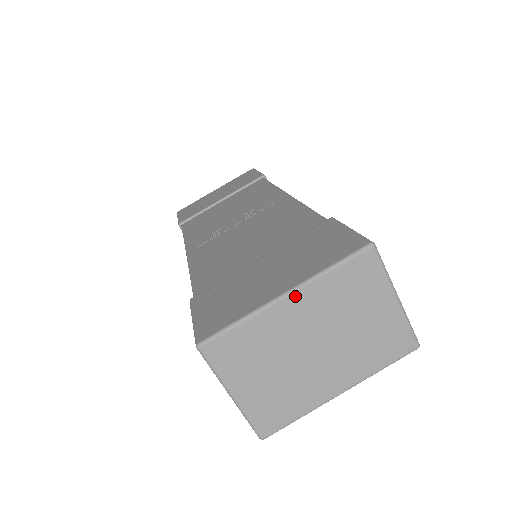
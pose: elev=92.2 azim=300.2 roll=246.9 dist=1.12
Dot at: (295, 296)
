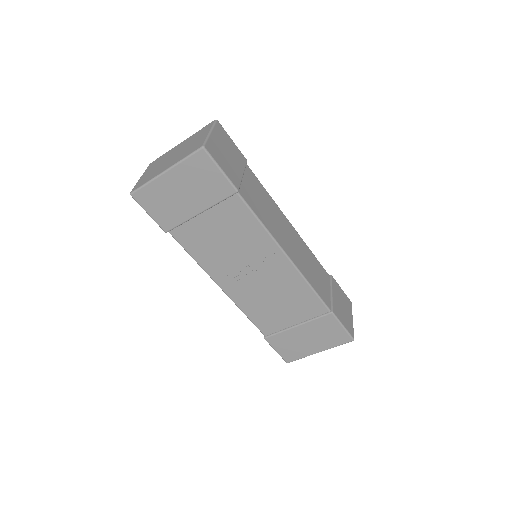
Dot at: (322, 350)
